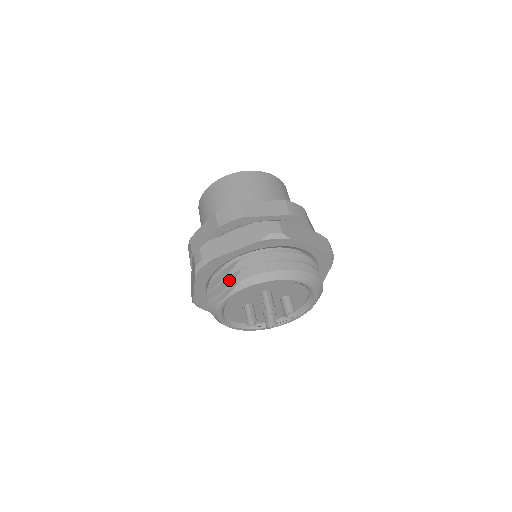
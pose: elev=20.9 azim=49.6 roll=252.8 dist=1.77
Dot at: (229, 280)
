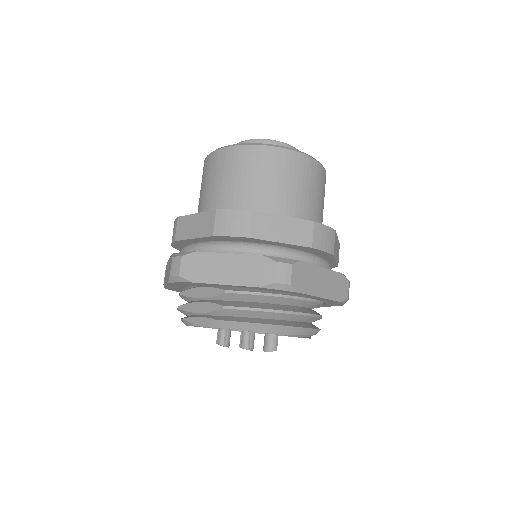
Dot at: (207, 307)
